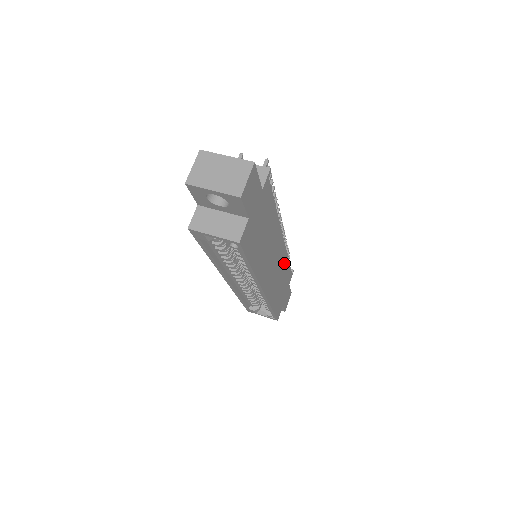
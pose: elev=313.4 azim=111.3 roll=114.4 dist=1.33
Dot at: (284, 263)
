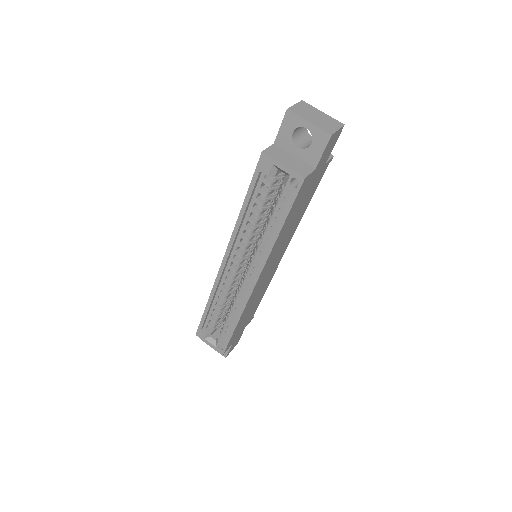
Dot at: (265, 288)
